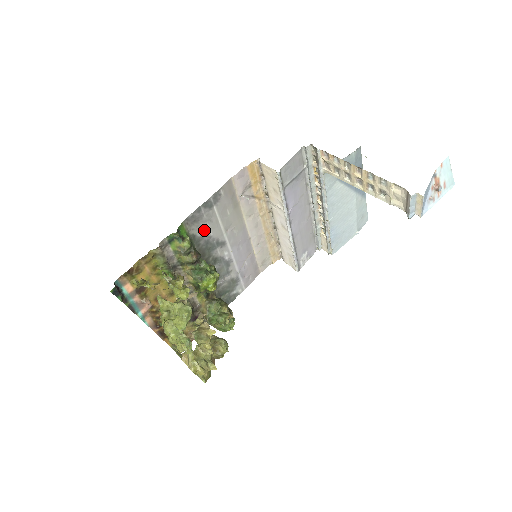
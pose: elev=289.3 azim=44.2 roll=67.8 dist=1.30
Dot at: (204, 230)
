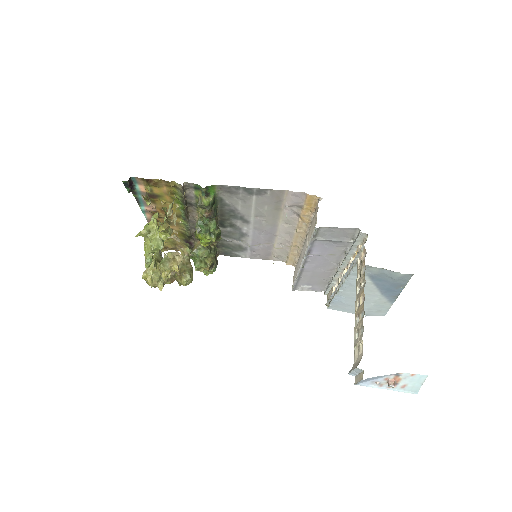
Dot at: (234, 202)
